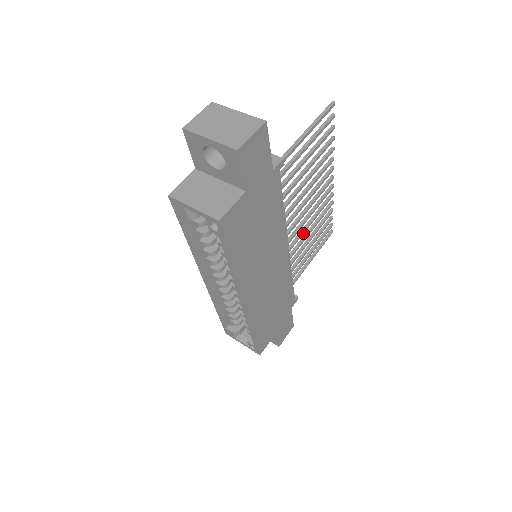
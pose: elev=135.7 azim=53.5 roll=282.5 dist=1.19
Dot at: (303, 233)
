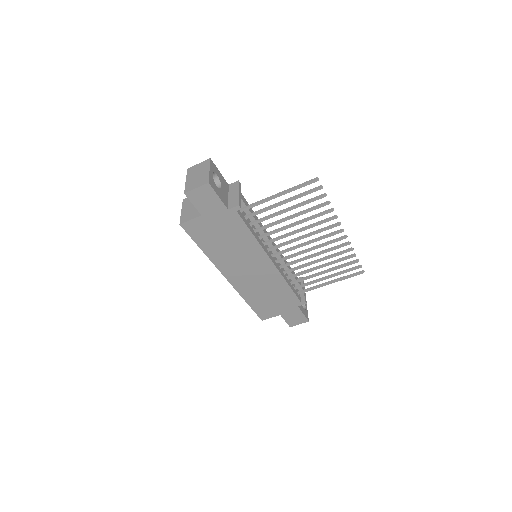
Dot at: (306, 259)
